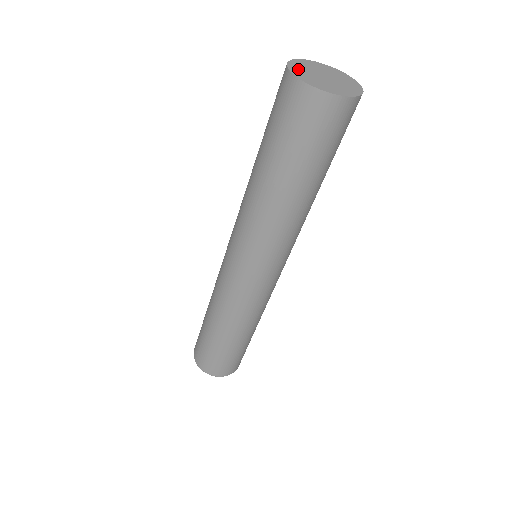
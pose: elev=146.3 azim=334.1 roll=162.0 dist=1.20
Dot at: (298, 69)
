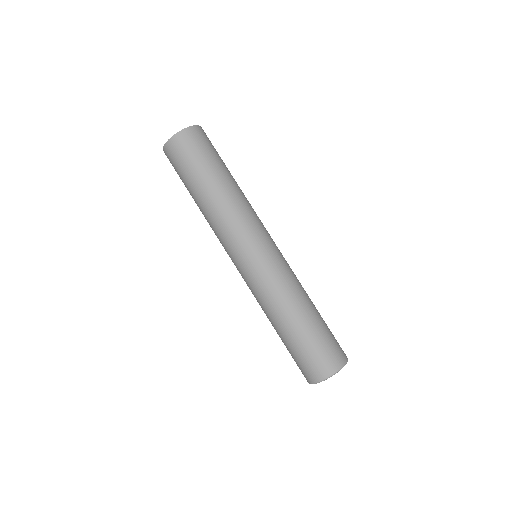
Dot at: occluded
